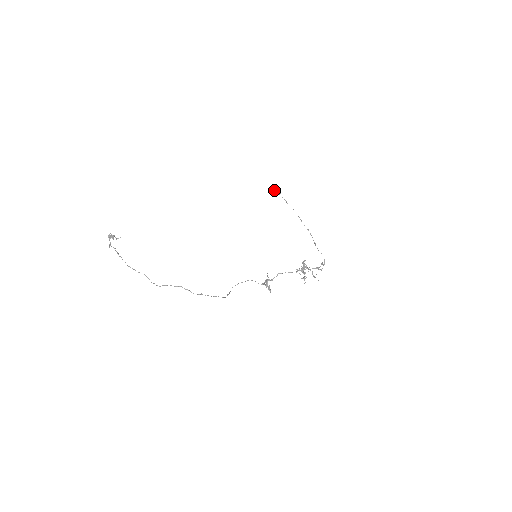
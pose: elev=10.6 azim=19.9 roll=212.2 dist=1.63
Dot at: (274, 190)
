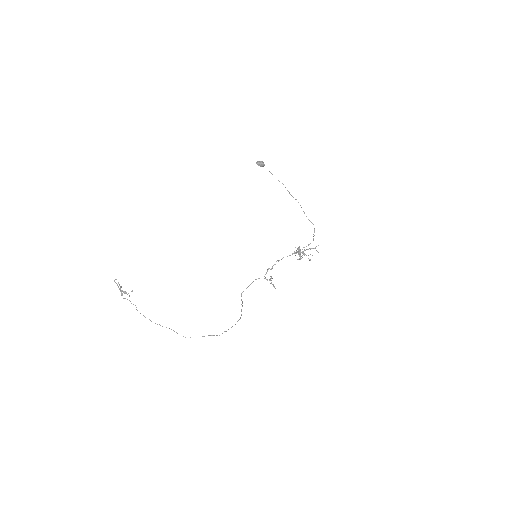
Dot at: (258, 164)
